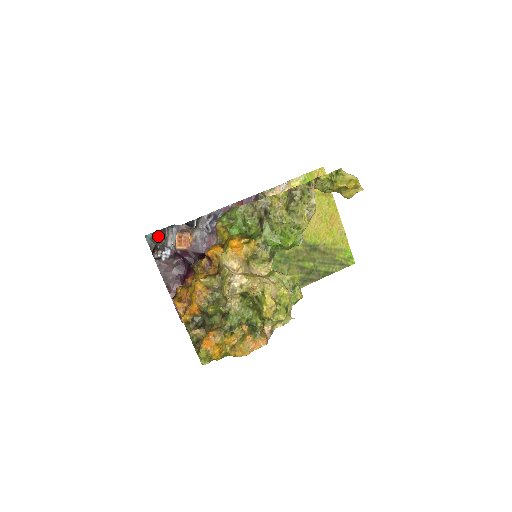
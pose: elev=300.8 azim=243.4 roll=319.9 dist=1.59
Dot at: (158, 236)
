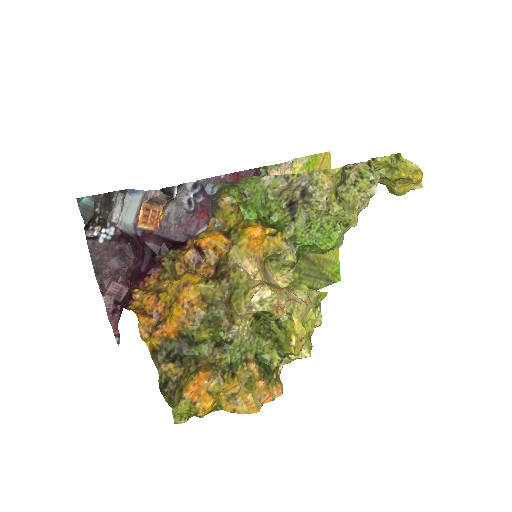
Dot at: (99, 203)
